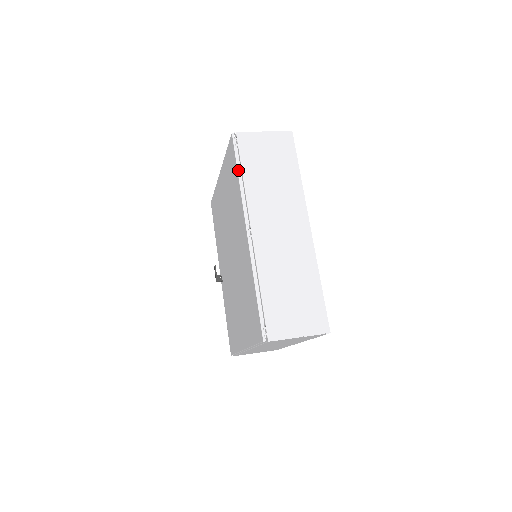
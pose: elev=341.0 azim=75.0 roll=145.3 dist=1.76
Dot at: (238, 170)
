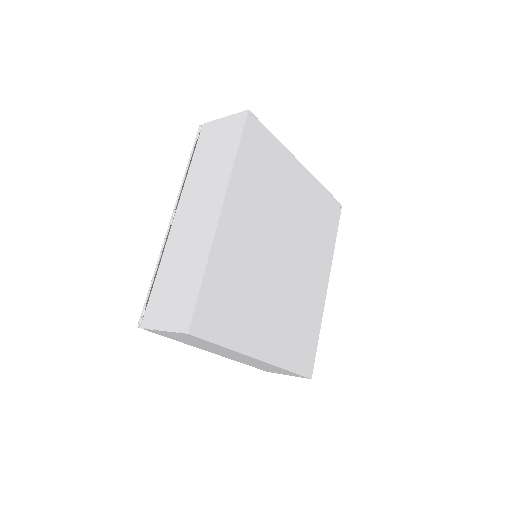
Dot at: (189, 160)
